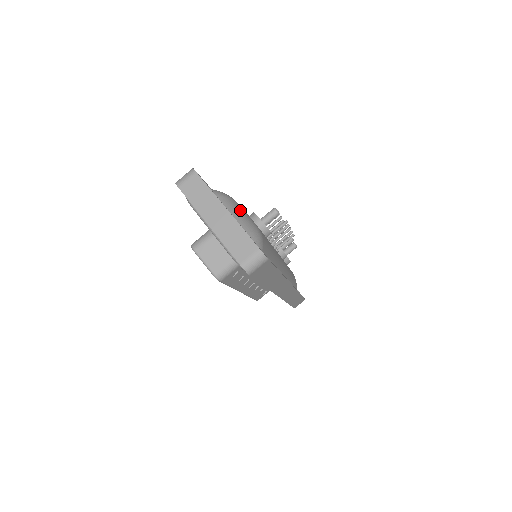
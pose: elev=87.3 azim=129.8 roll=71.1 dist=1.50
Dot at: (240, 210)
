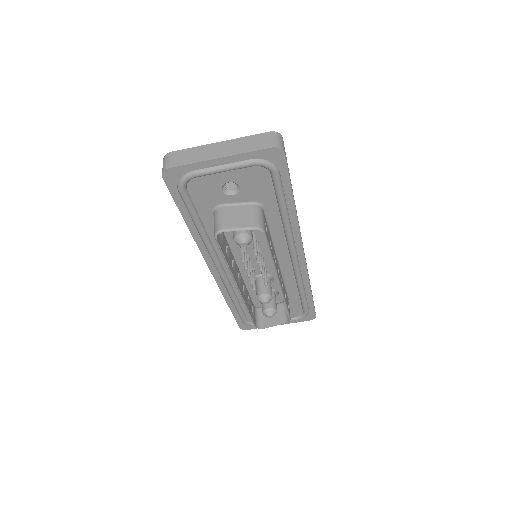
Dot at: occluded
